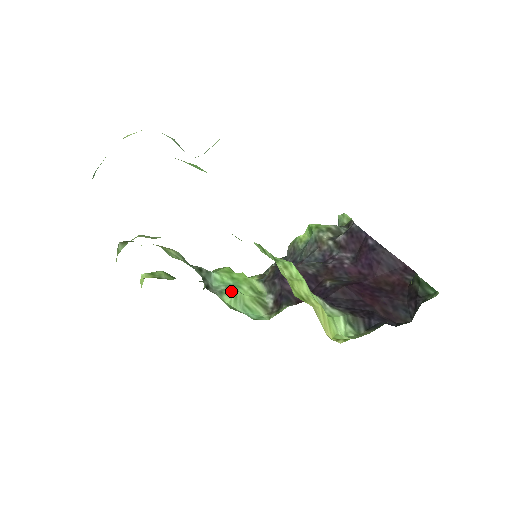
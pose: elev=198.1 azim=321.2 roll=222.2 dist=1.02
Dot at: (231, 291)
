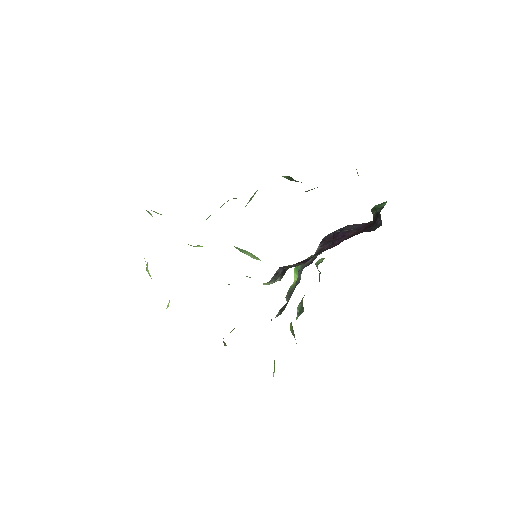
Dot at: occluded
